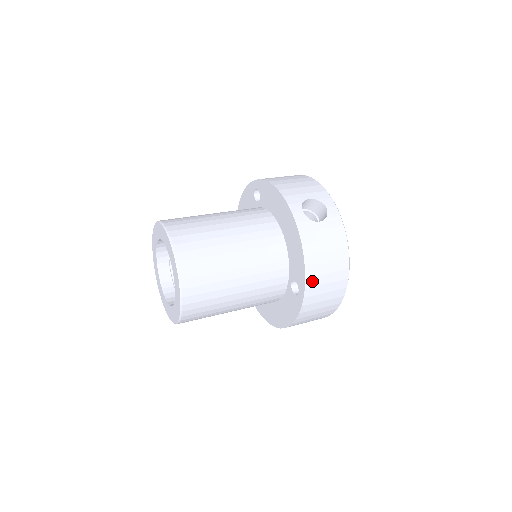
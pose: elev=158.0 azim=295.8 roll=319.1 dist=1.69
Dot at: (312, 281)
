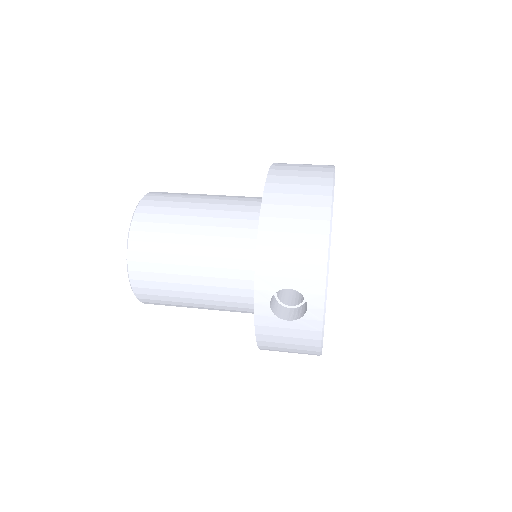
Dot at: (269, 349)
